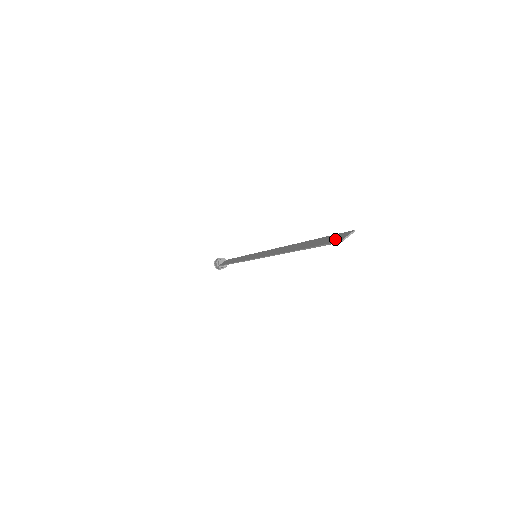
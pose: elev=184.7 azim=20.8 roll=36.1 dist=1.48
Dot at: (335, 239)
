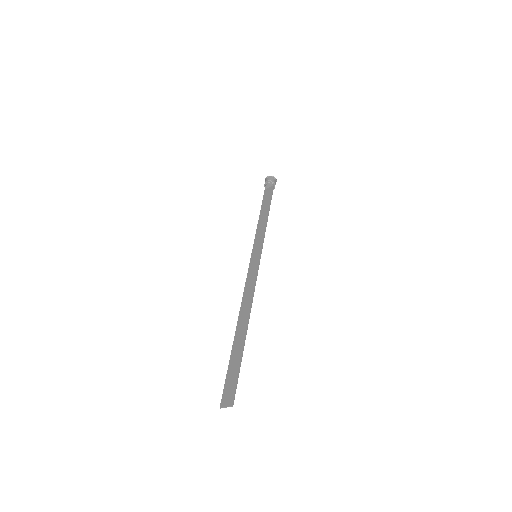
Dot at: (226, 393)
